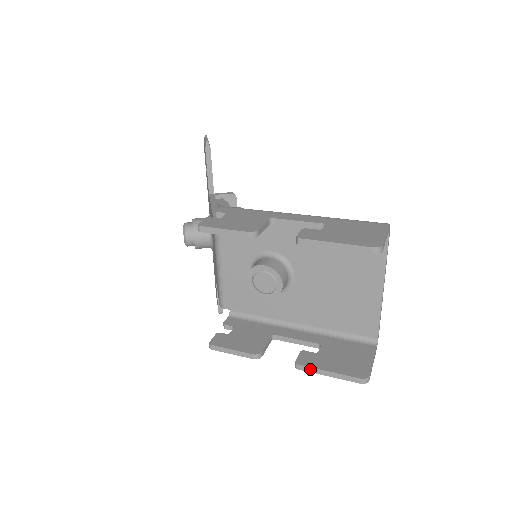
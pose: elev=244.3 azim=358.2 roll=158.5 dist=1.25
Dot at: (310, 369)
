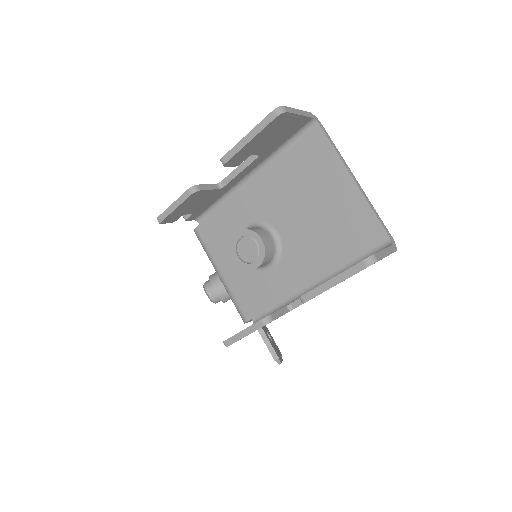
Dot at: (314, 292)
